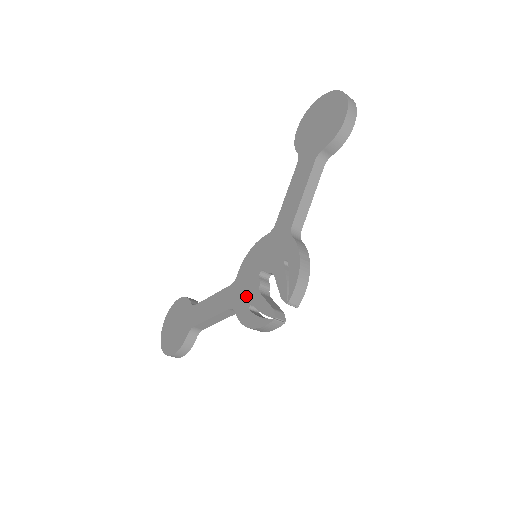
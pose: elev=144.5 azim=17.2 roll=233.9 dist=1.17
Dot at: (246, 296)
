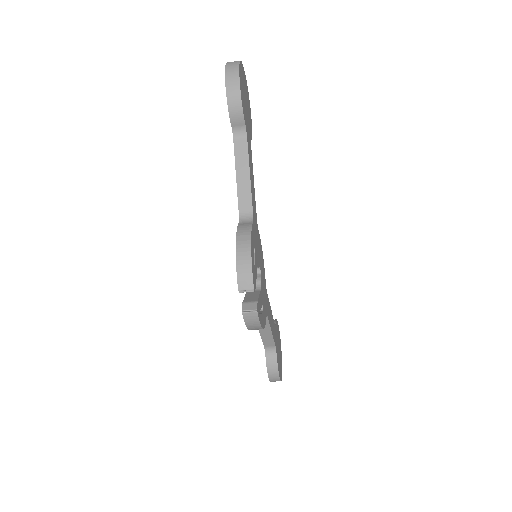
Dot at: occluded
